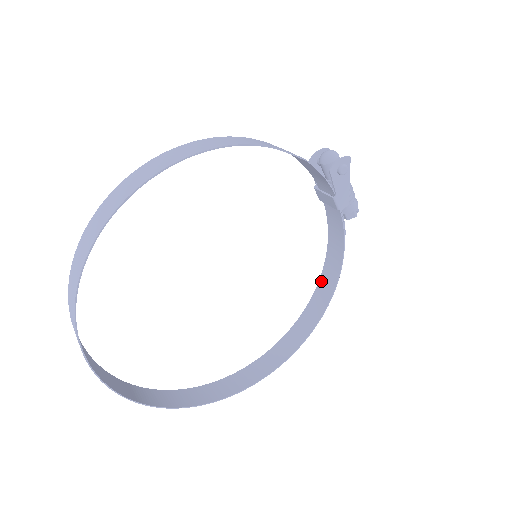
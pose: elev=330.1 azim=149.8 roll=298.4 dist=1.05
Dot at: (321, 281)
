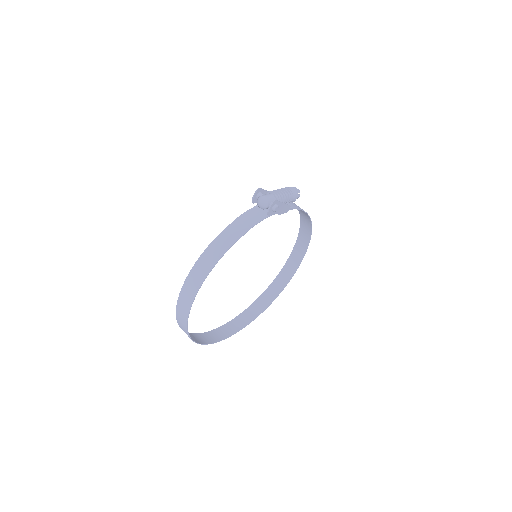
Dot at: (300, 214)
